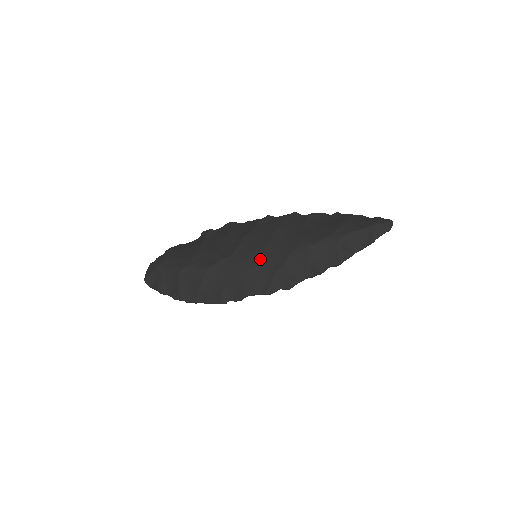
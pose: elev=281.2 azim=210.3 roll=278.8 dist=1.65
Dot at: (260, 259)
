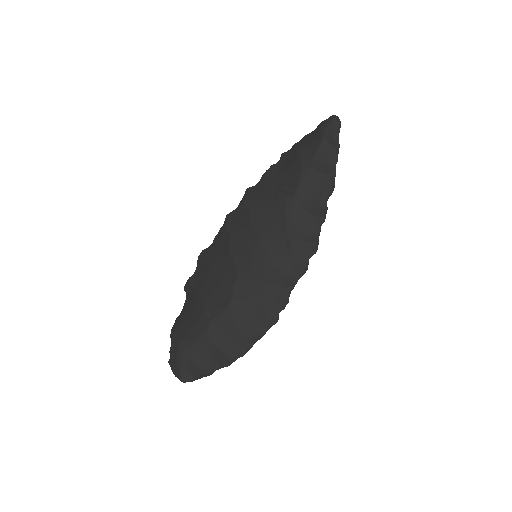
Dot at: (266, 252)
